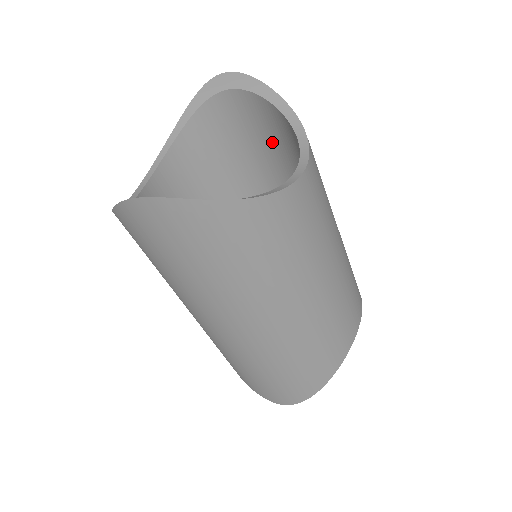
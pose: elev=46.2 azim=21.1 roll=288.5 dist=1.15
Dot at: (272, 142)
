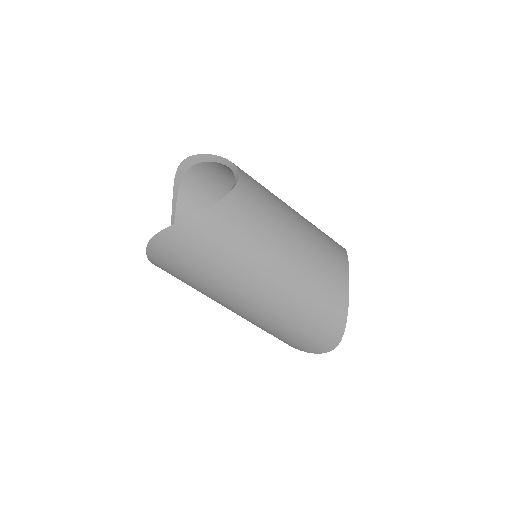
Dot at: (229, 184)
